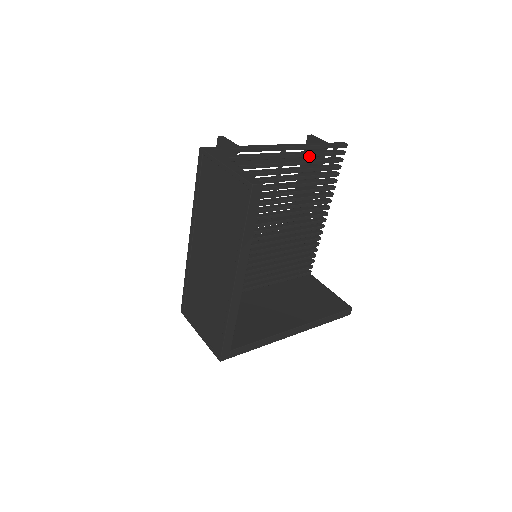
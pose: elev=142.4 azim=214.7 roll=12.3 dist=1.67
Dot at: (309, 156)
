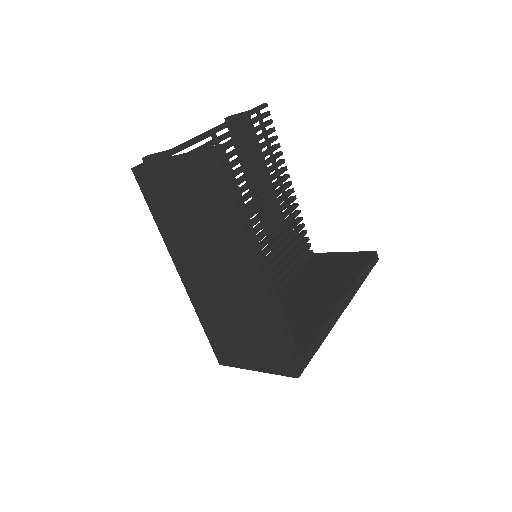
Dot at: (240, 130)
